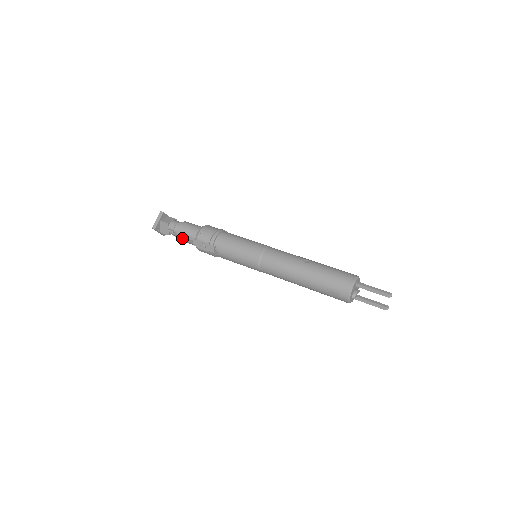
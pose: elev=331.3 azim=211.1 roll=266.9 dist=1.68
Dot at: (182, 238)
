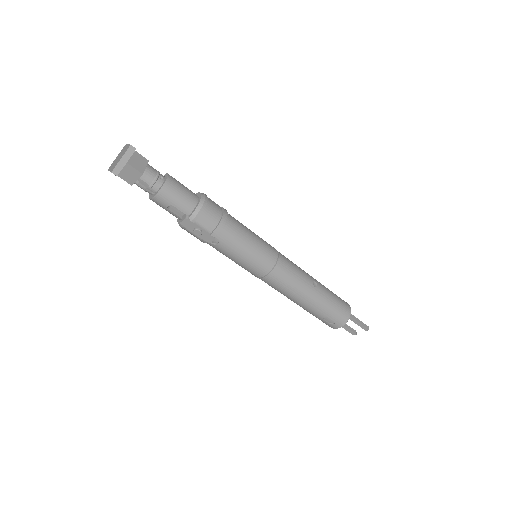
Dot at: (161, 204)
